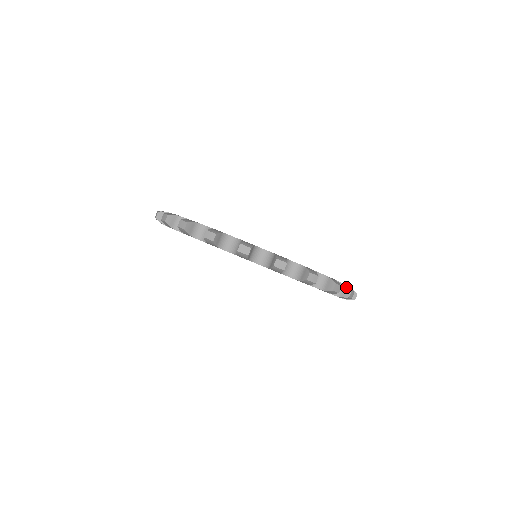
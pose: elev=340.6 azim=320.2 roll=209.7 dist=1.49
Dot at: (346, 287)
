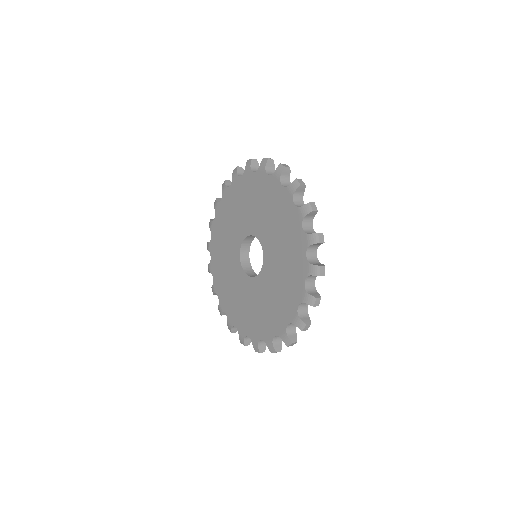
Dot at: occluded
